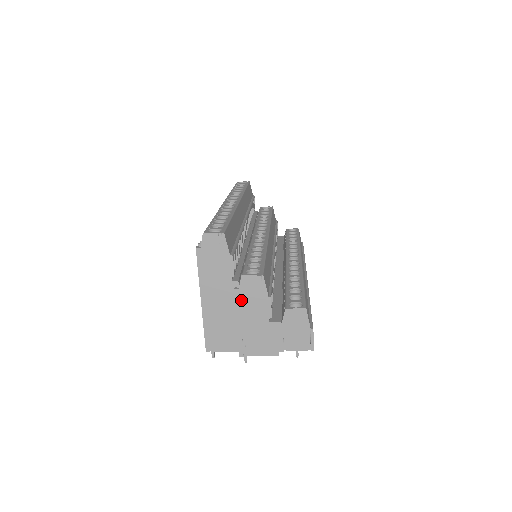
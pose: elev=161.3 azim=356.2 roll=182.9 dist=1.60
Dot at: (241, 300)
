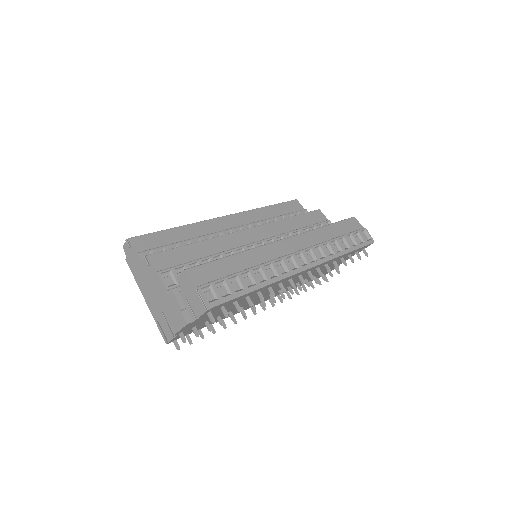
Dot at: (149, 285)
